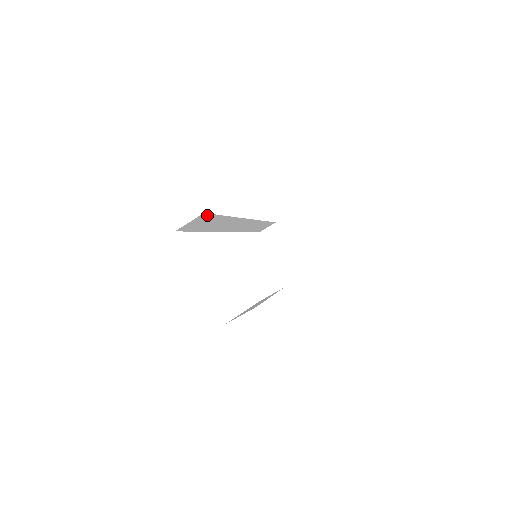
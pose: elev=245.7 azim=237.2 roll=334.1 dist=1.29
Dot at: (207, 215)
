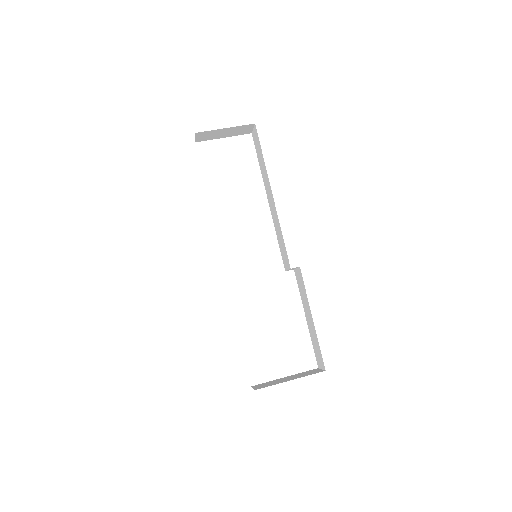
Dot at: occluded
